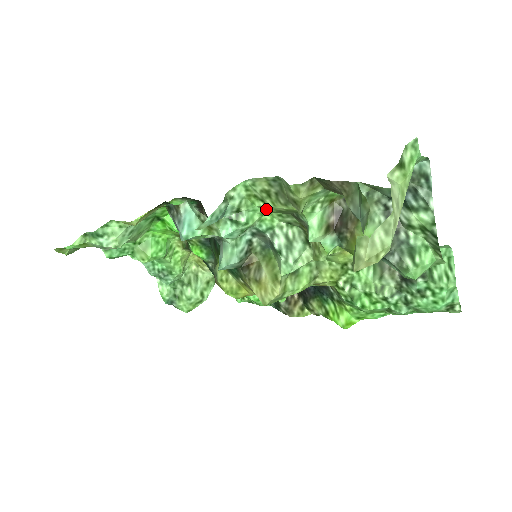
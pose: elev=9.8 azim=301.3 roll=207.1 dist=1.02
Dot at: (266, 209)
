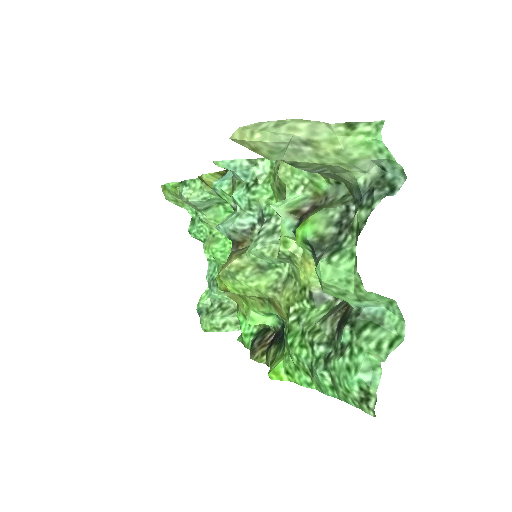
Dot at: (274, 189)
